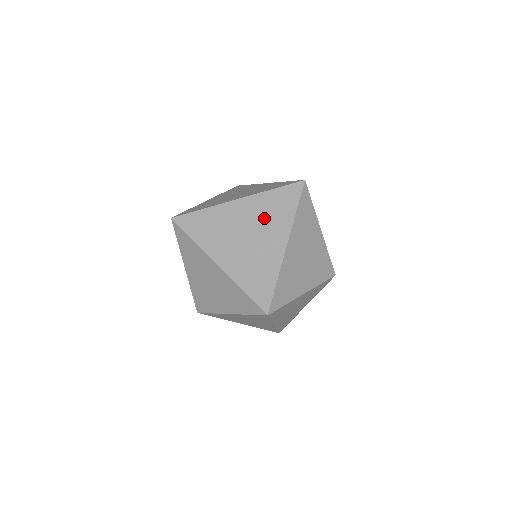
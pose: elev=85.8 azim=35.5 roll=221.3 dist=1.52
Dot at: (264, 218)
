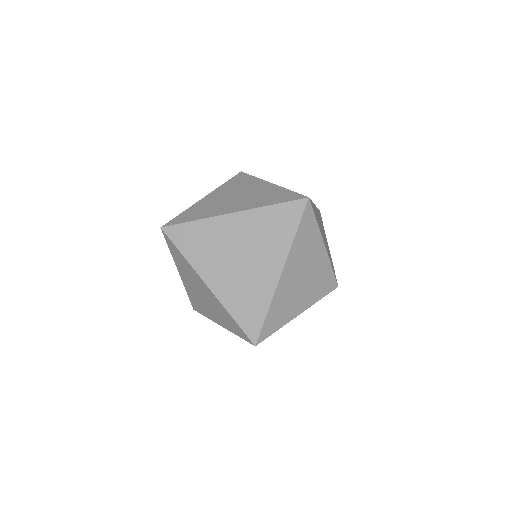
Dot at: (259, 239)
